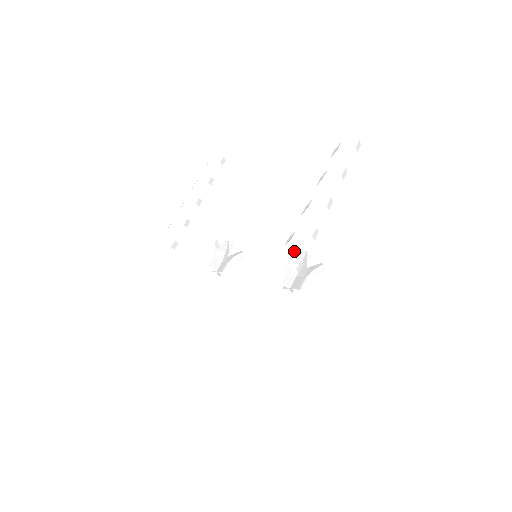
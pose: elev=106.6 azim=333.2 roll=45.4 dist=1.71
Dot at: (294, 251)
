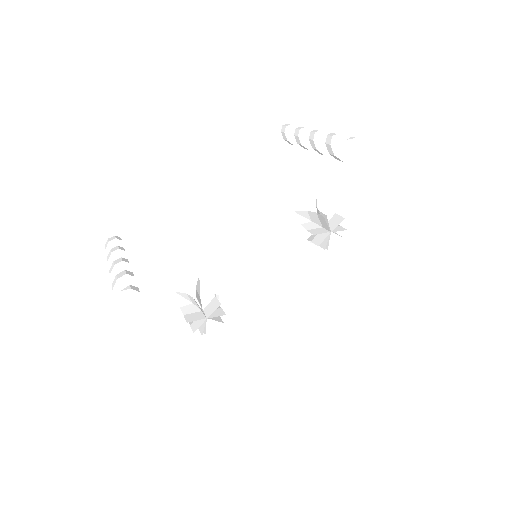
Dot at: (302, 213)
